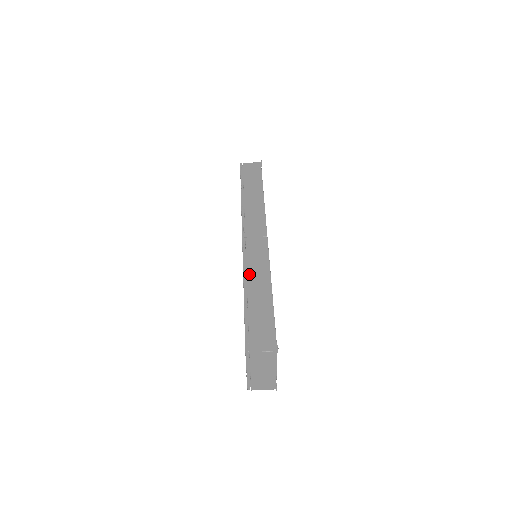
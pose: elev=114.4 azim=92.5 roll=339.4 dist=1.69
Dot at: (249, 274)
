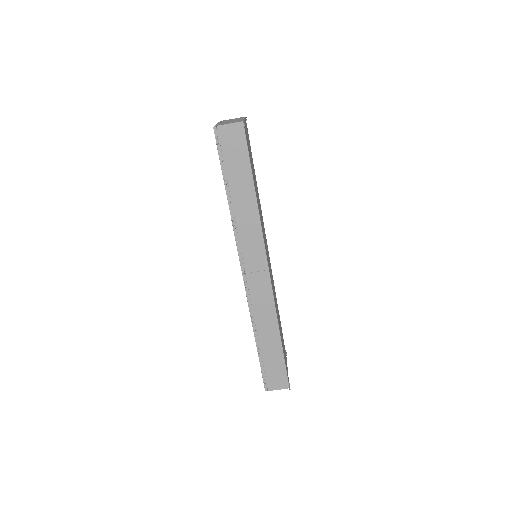
Dot at: (257, 321)
